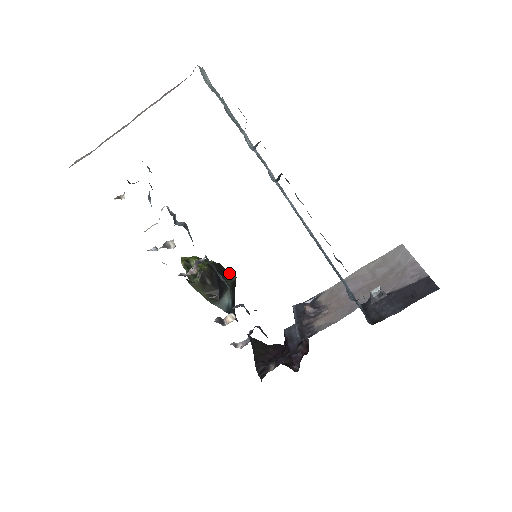
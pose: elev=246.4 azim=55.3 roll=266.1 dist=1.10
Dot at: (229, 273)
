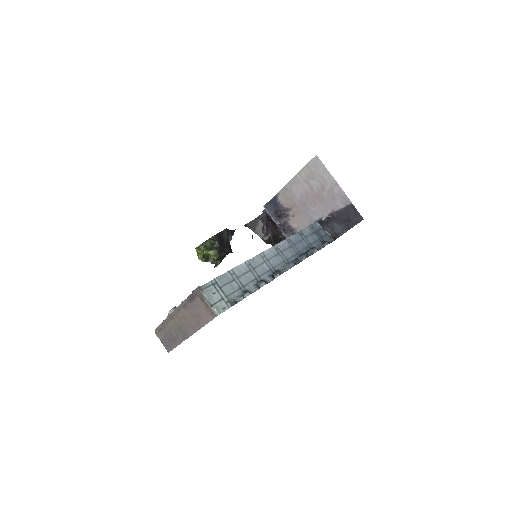
Dot at: (222, 232)
